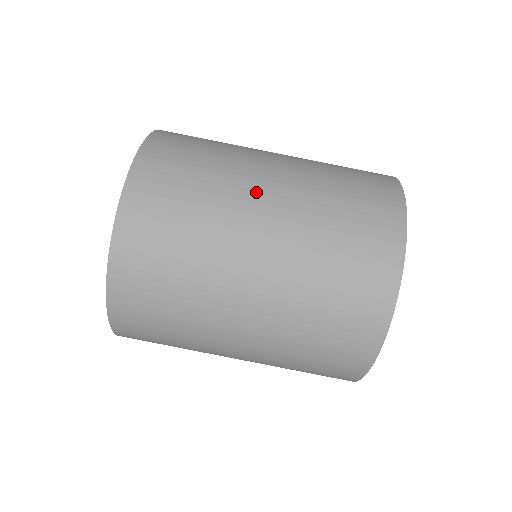
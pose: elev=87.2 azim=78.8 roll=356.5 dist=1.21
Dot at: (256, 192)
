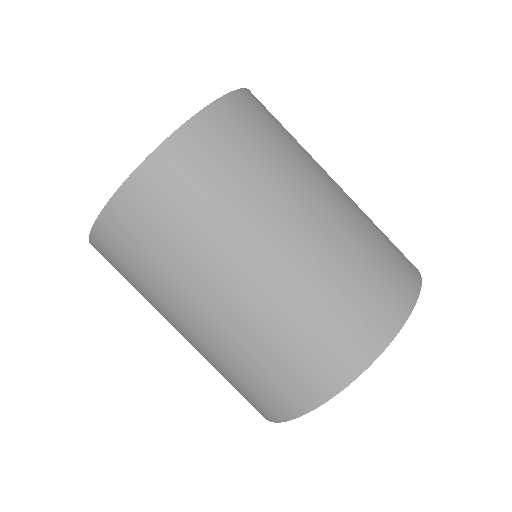
Dot at: (327, 175)
